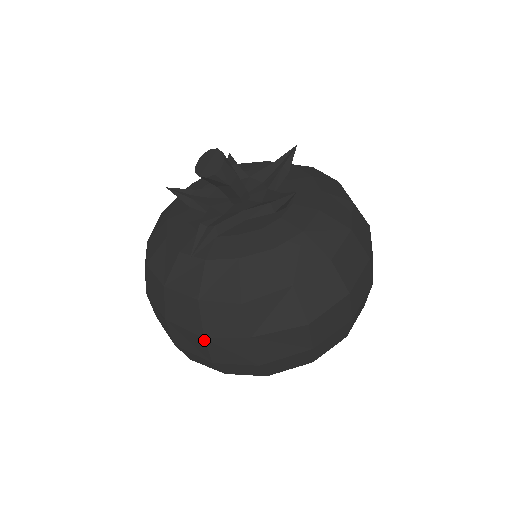
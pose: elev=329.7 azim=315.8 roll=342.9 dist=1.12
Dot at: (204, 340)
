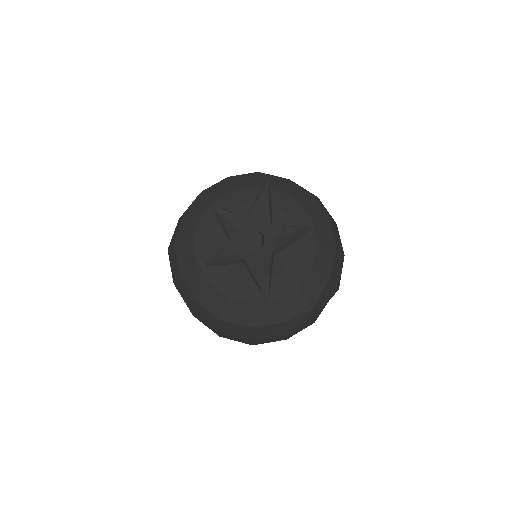
Dot at: (288, 336)
